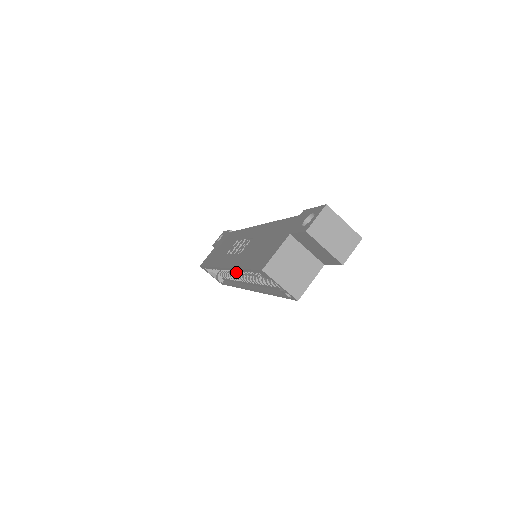
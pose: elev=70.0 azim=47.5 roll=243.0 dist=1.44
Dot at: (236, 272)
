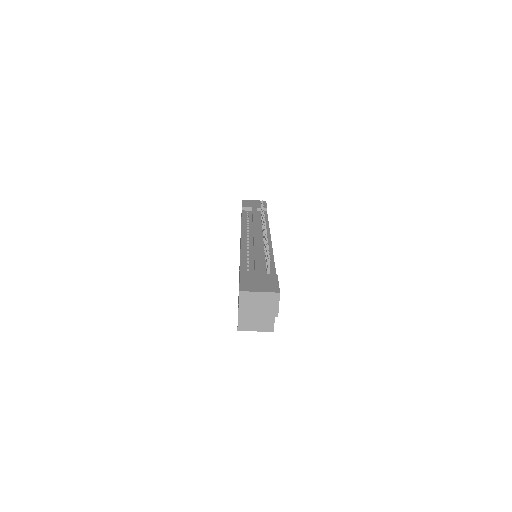
Dot at: occluded
